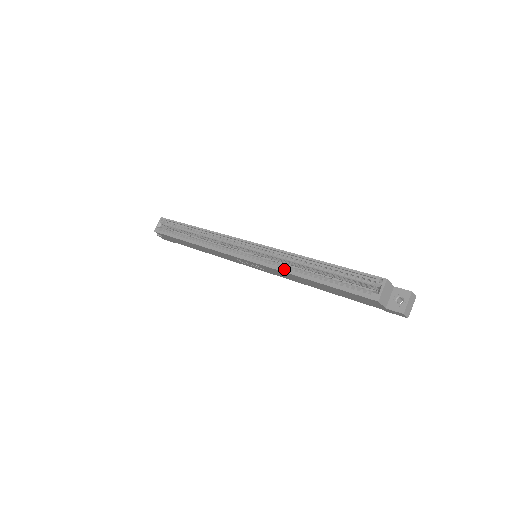
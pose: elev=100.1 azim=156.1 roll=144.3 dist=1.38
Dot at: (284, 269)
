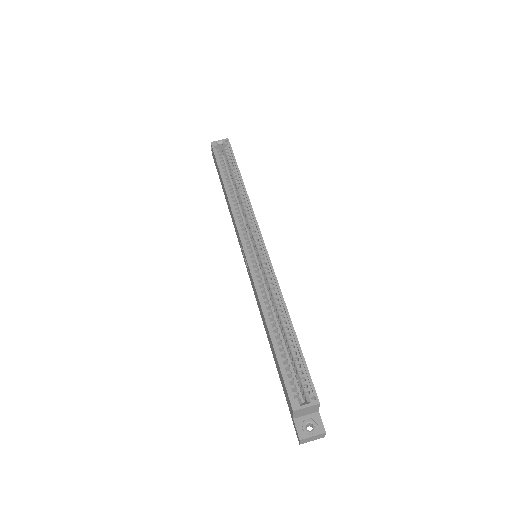
Dot at: (261, 295)
